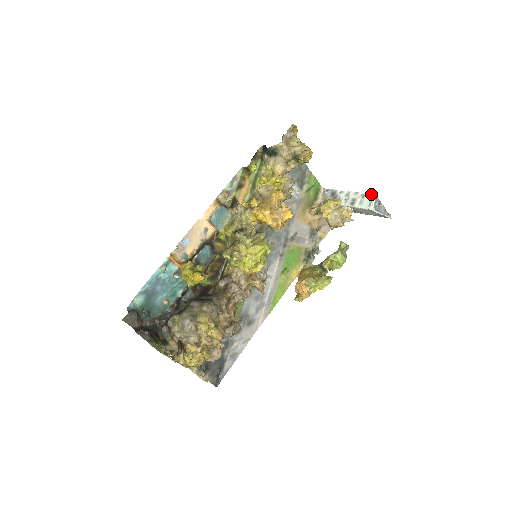
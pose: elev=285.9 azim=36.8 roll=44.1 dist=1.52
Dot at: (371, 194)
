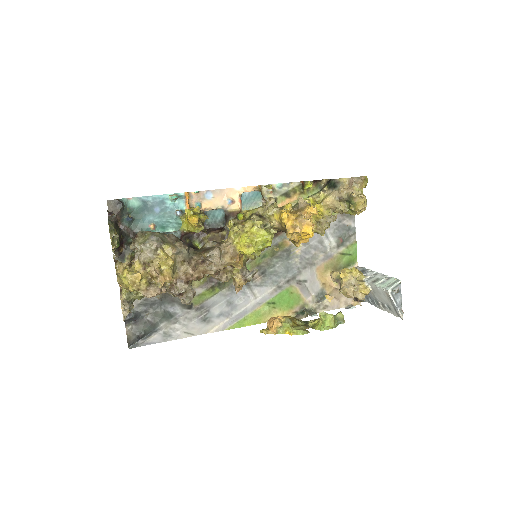
Dot at: occluded
